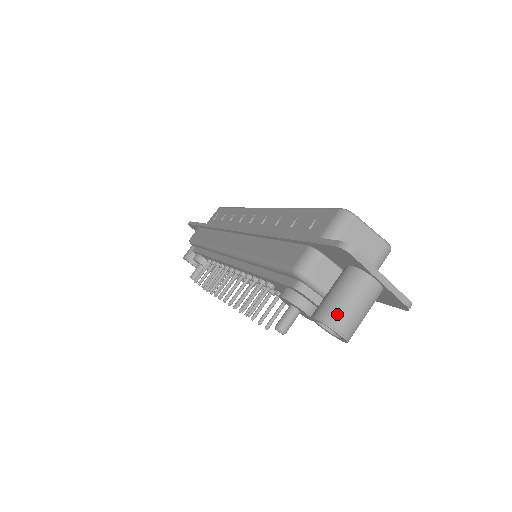
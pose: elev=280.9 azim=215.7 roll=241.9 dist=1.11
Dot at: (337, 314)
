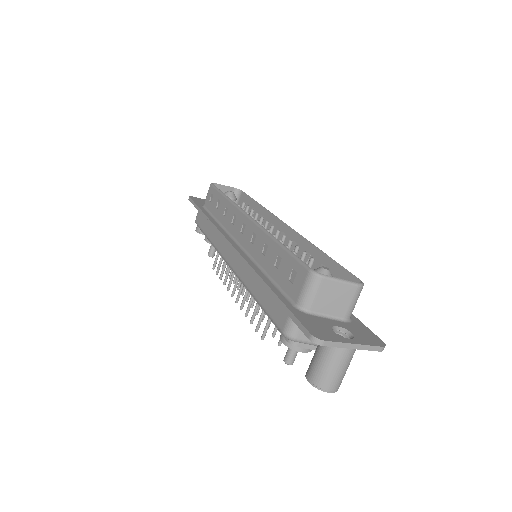
Dot at: (323, 380)
